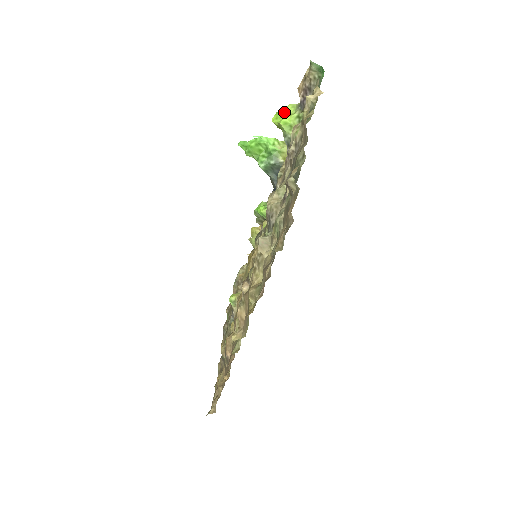
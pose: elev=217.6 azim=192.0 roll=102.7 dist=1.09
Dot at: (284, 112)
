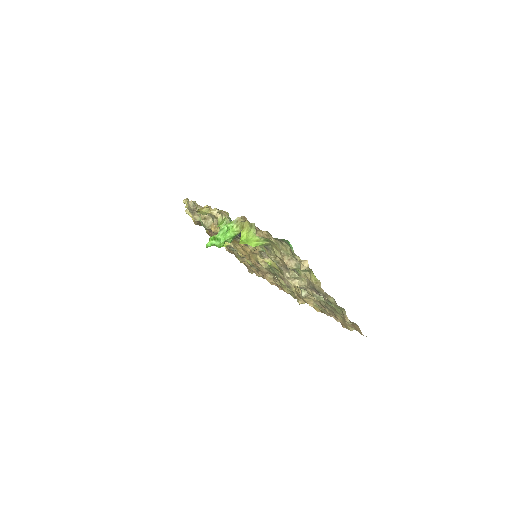
Dot at: (249, 240)
